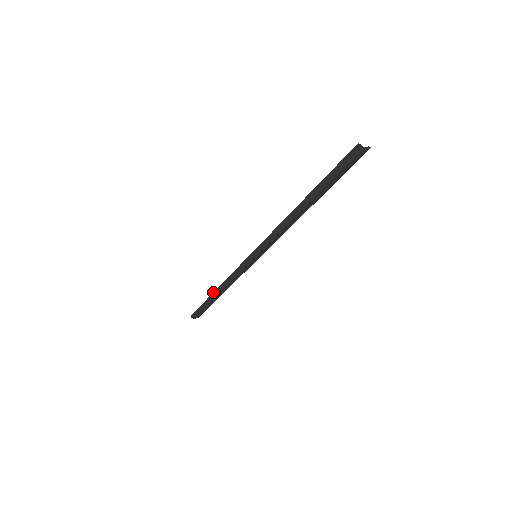
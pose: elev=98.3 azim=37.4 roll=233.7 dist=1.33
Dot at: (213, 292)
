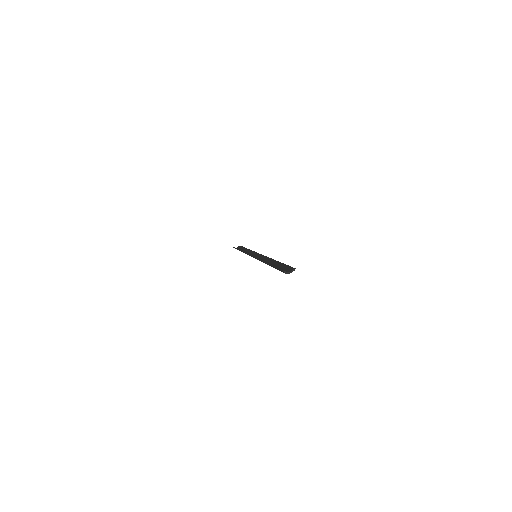
Dot at: occluded
